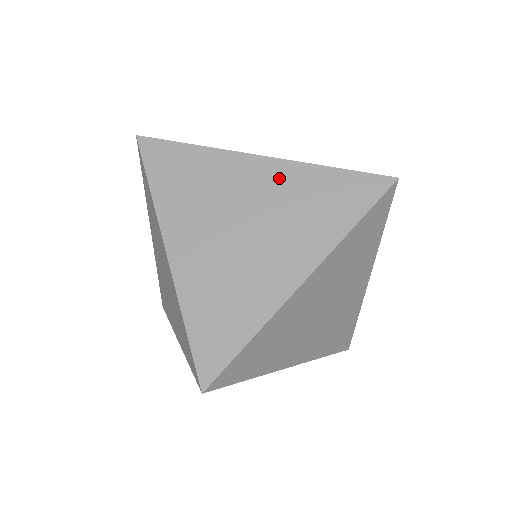
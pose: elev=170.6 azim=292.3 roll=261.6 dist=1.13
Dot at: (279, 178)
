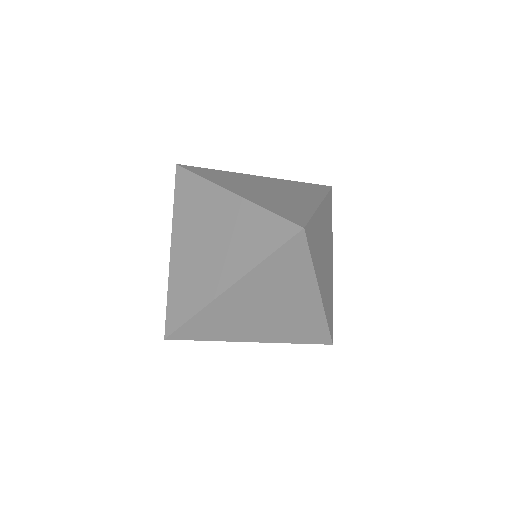
Dot at: (275, 181)
